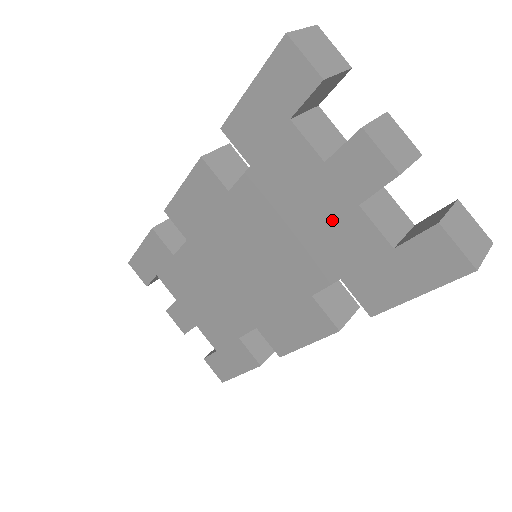
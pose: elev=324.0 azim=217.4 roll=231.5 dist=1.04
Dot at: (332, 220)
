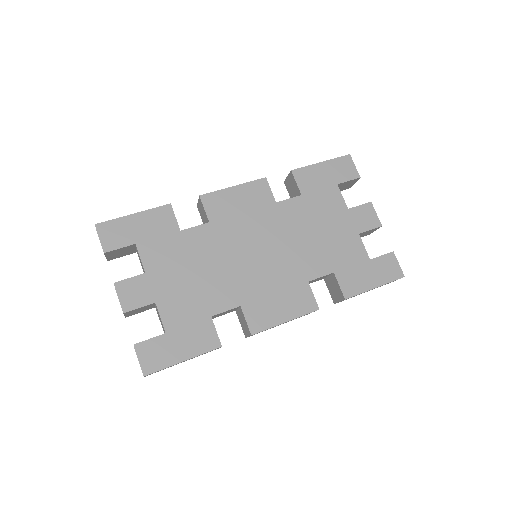
Dot at: (342, 237)
